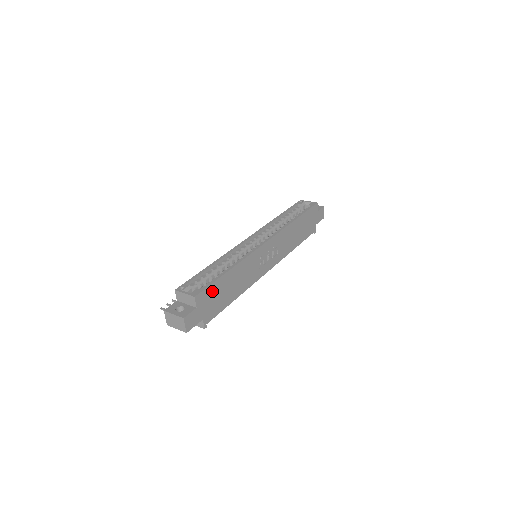
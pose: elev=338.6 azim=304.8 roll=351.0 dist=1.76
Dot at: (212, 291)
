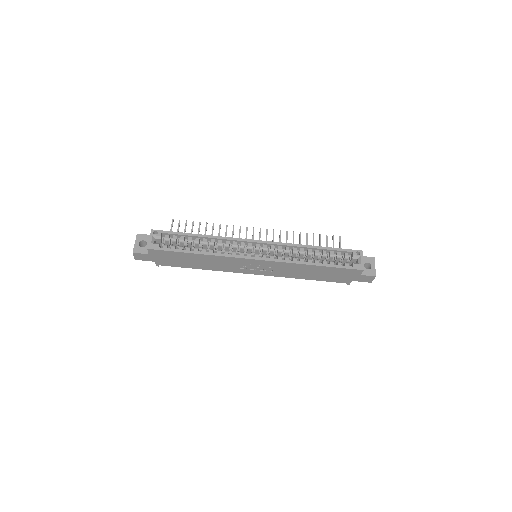
Dot at: (170, 254)
